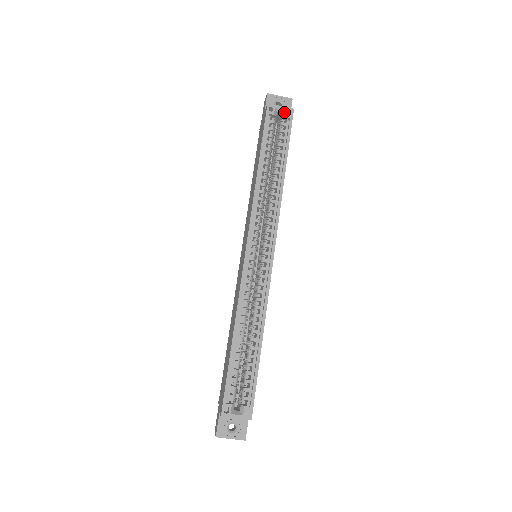
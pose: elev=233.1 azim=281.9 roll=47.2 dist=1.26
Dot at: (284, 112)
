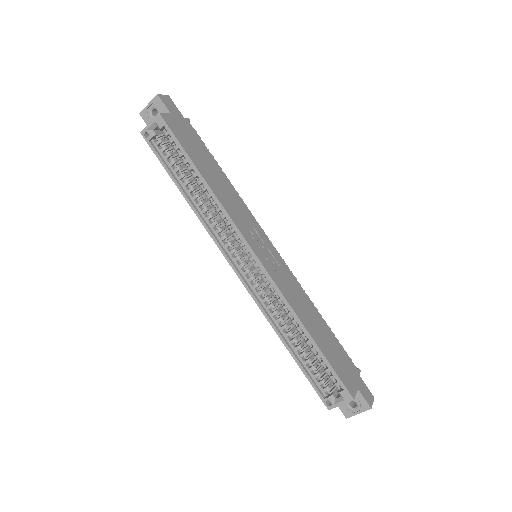
Dot at: (156, 125)
